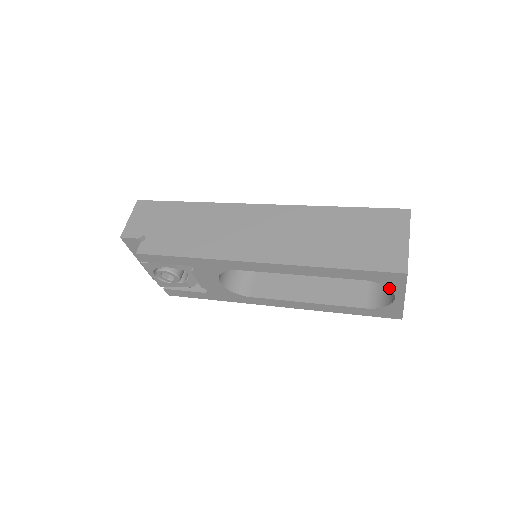
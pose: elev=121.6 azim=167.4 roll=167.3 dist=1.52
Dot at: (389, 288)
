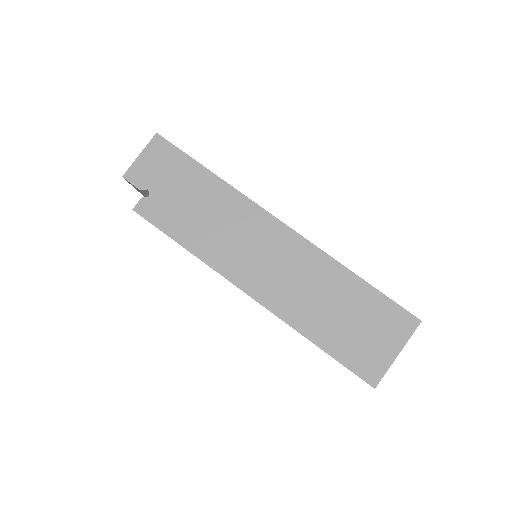
Dot at: occluded
